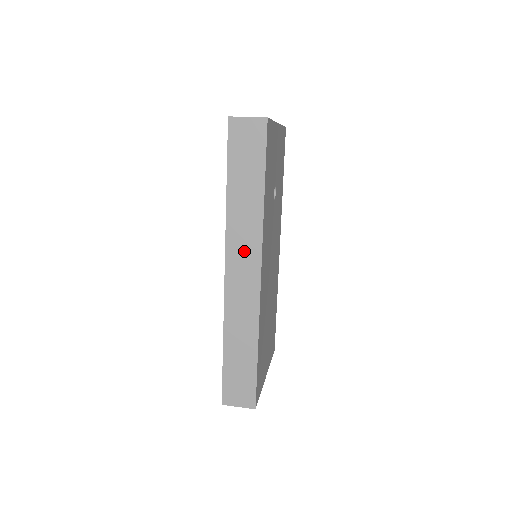
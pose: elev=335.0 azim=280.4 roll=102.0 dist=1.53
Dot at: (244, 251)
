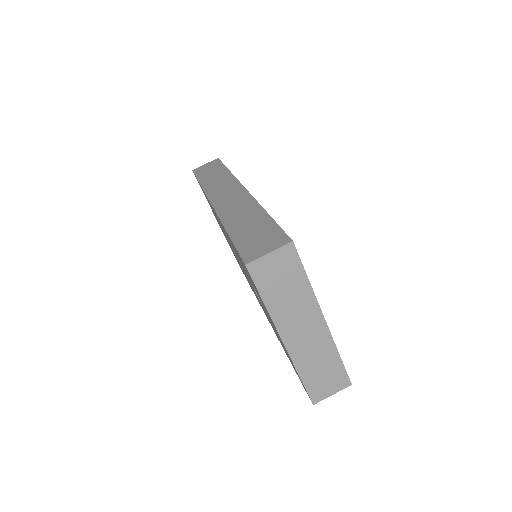
Dot at: occluded
